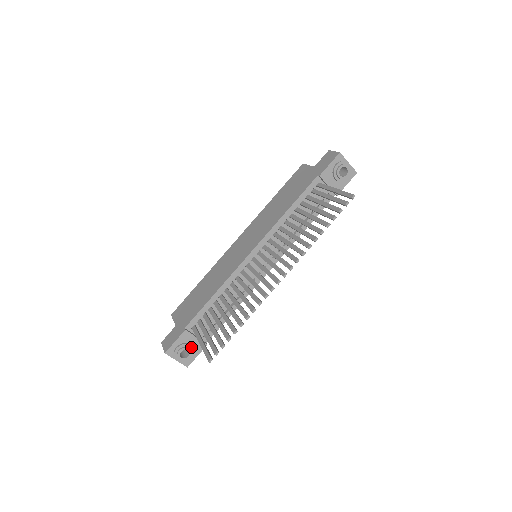
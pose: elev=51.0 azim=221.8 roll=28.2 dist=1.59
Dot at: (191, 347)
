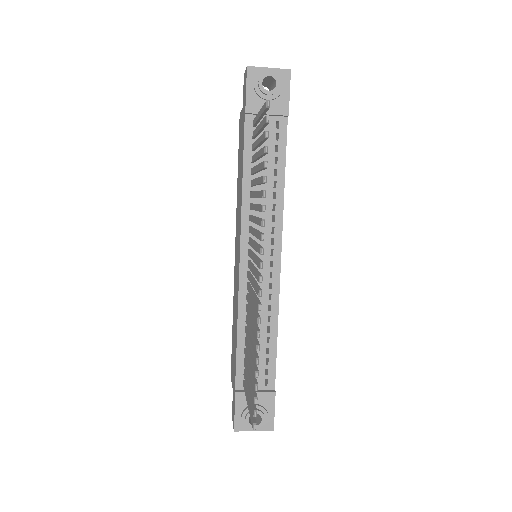
Dot at: (257, 407)
